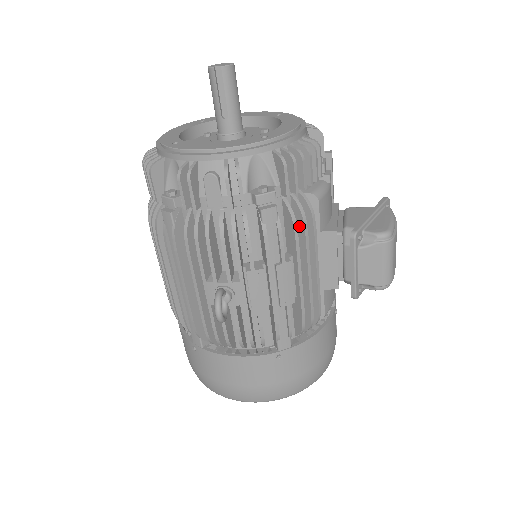
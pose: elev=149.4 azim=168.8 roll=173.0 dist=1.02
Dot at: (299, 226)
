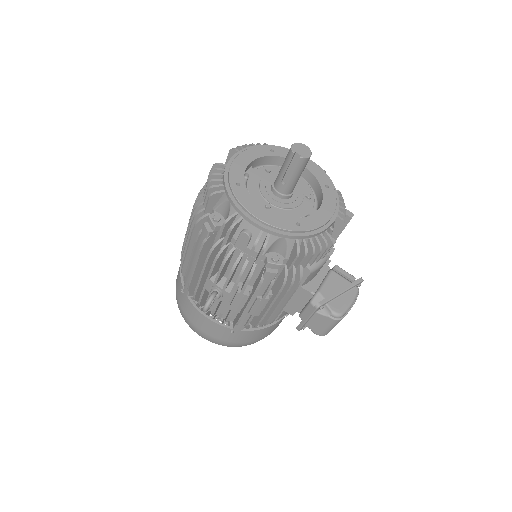
Dot at: (287, 283)
